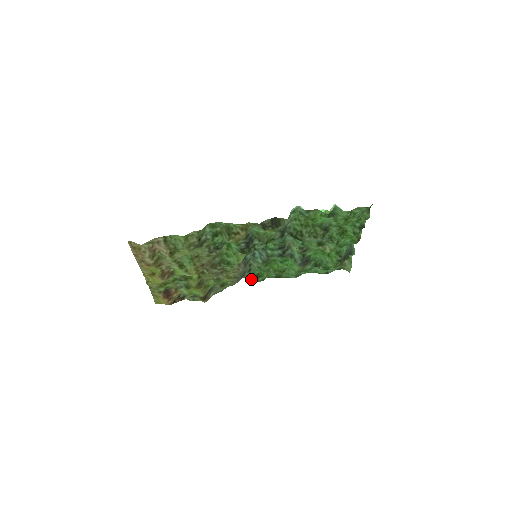
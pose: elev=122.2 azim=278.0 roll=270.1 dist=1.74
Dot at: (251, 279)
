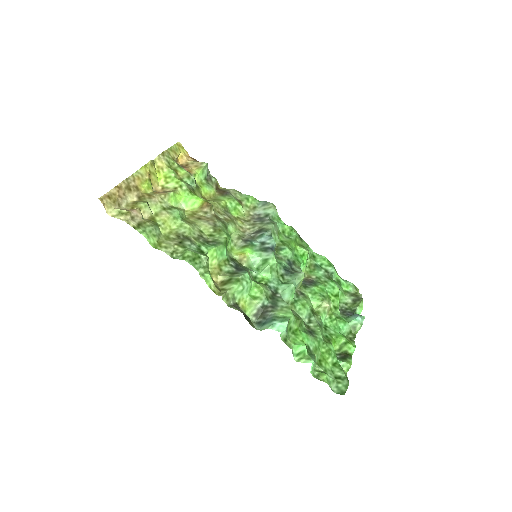
Dot at: occluded
